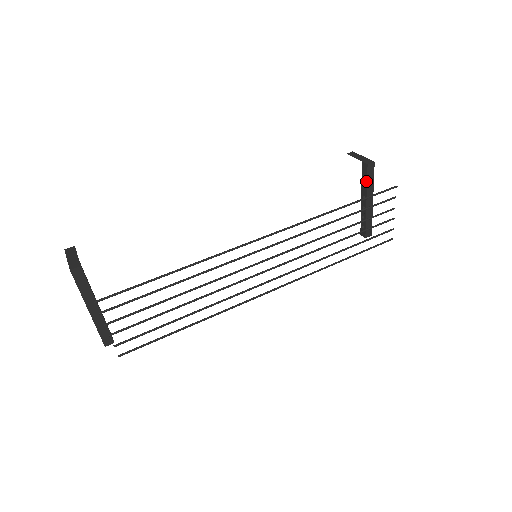
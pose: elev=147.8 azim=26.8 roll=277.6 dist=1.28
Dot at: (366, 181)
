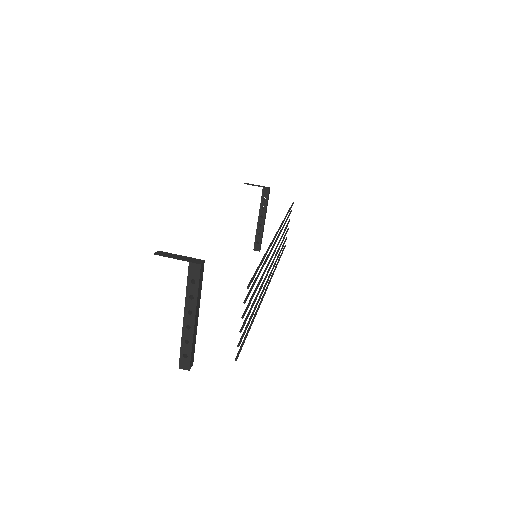
Dot at: (266, 202)
